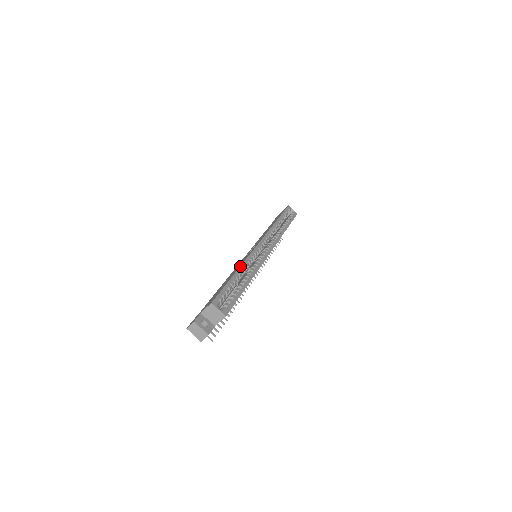
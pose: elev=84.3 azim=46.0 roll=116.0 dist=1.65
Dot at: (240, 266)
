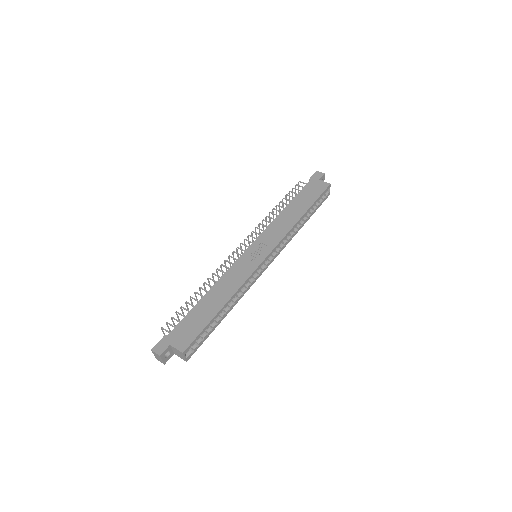
Dot at: (231, 297)
